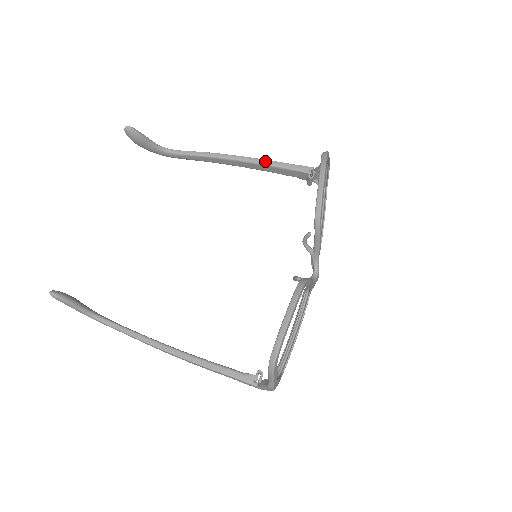
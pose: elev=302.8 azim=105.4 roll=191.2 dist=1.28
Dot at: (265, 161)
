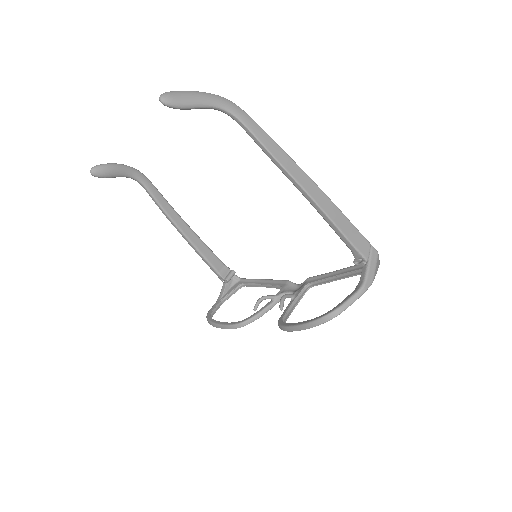
Dot at: (324, 216)
